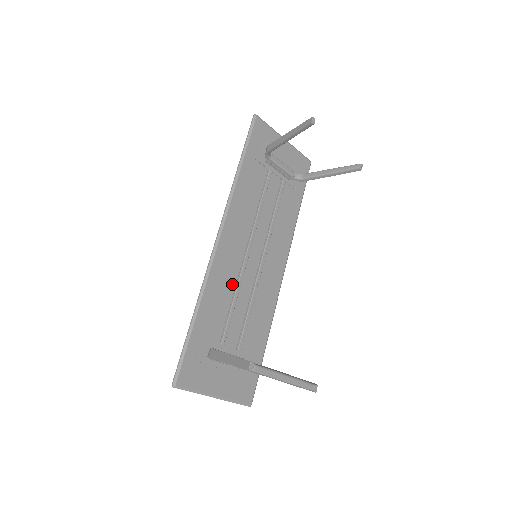
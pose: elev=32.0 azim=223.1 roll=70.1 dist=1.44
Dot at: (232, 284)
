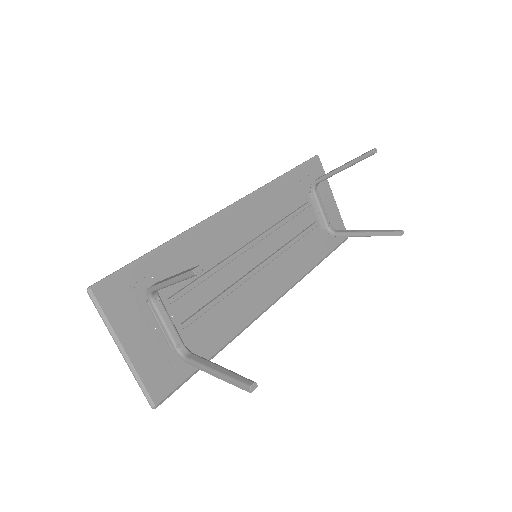
Dot at: (217, 258)
